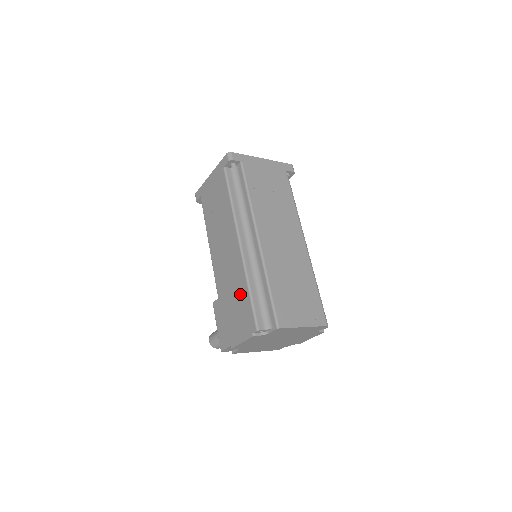
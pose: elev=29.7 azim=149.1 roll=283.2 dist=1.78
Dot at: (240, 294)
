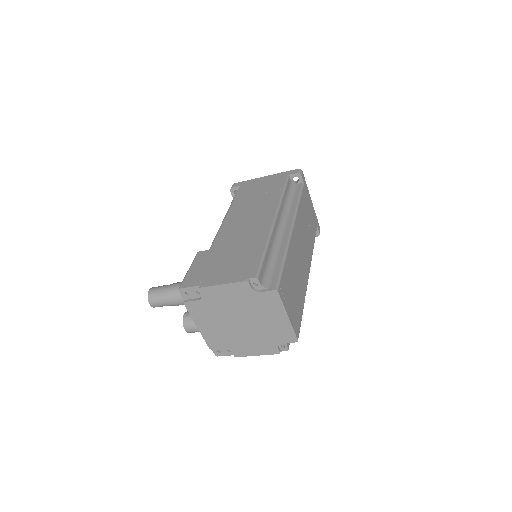
Dot at: (250, 249)
